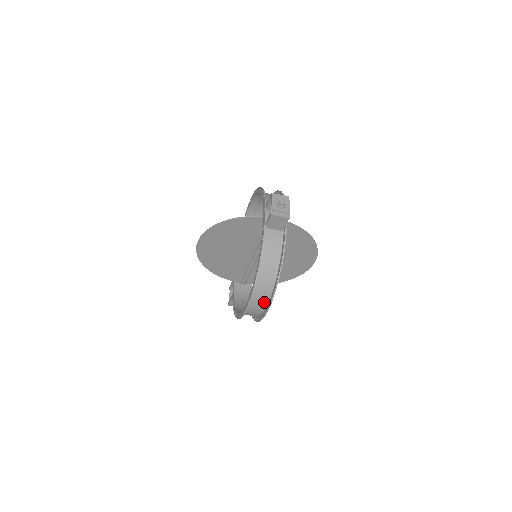
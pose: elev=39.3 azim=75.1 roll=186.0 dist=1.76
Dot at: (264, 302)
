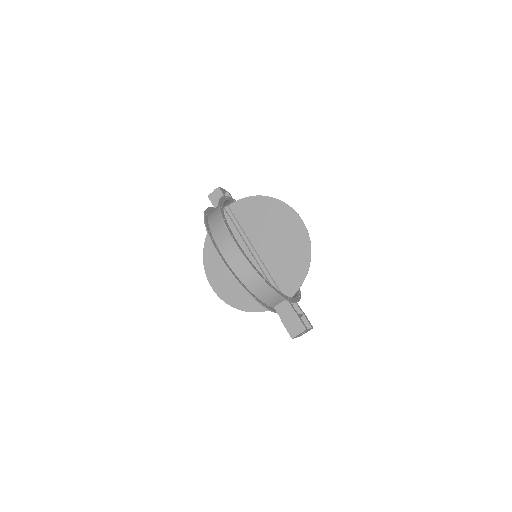
Dot at: (226, 233)
